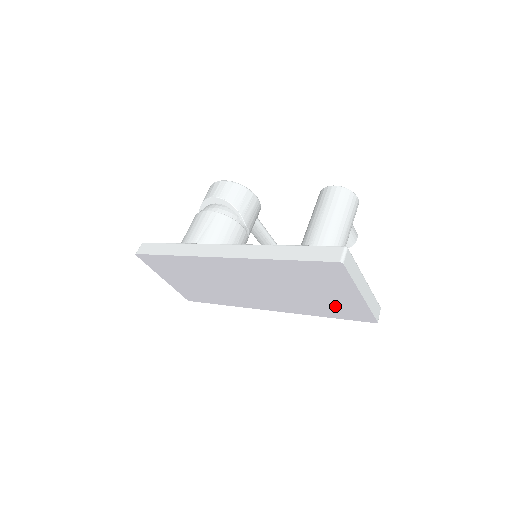
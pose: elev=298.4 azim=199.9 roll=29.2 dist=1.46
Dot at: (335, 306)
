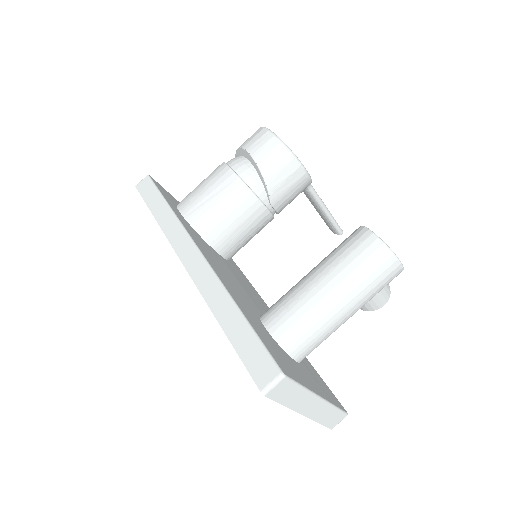
Dot at: occluded
